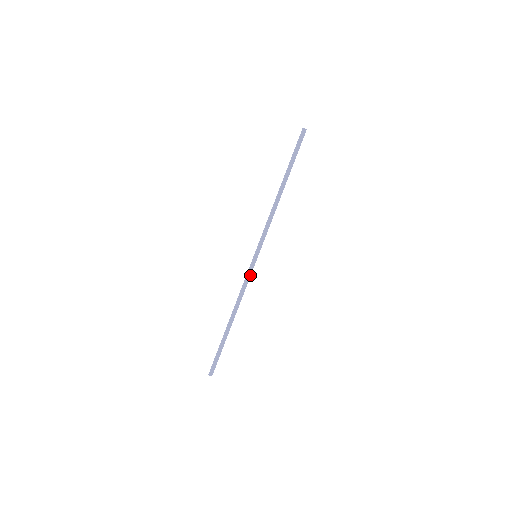
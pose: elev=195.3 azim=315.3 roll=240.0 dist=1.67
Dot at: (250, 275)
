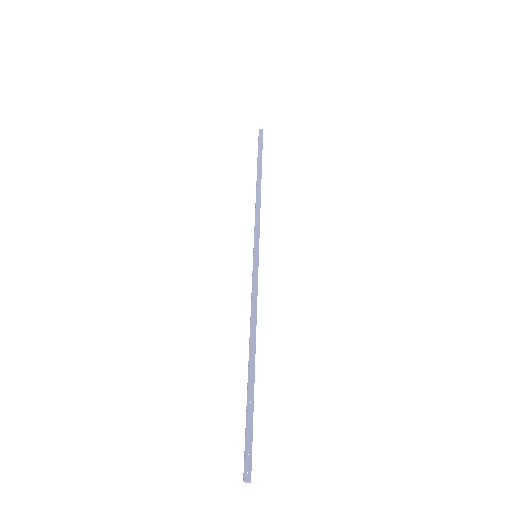
Dot at: (256, 281)
